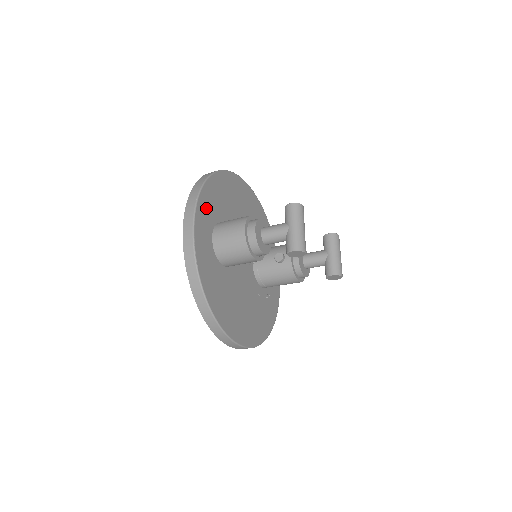
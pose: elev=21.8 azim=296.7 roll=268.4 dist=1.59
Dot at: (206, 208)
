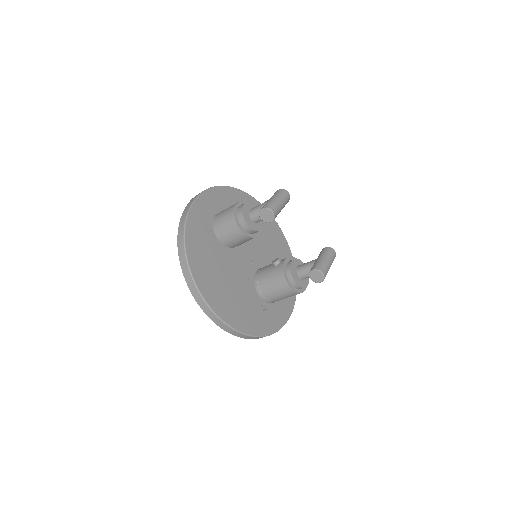
Dot at: (220, 198)
